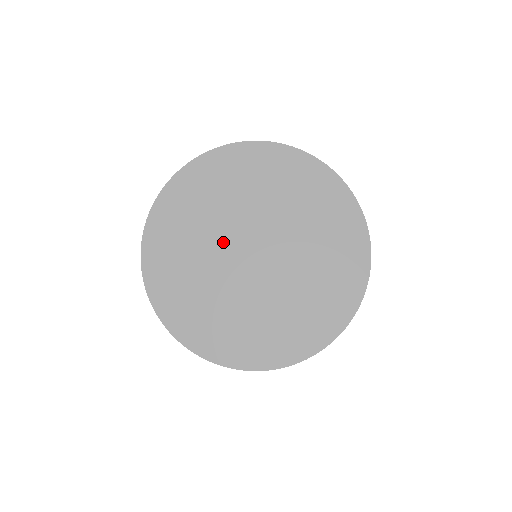
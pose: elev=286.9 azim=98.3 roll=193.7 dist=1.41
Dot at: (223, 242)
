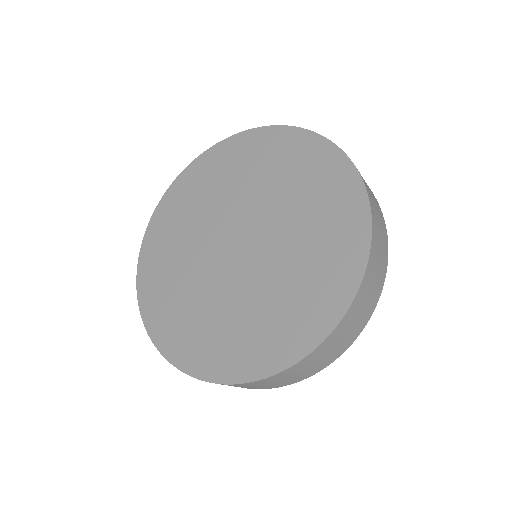
Dot at: (213, 228)
